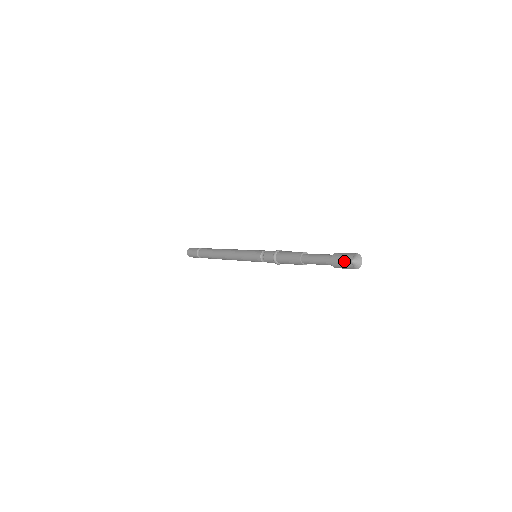
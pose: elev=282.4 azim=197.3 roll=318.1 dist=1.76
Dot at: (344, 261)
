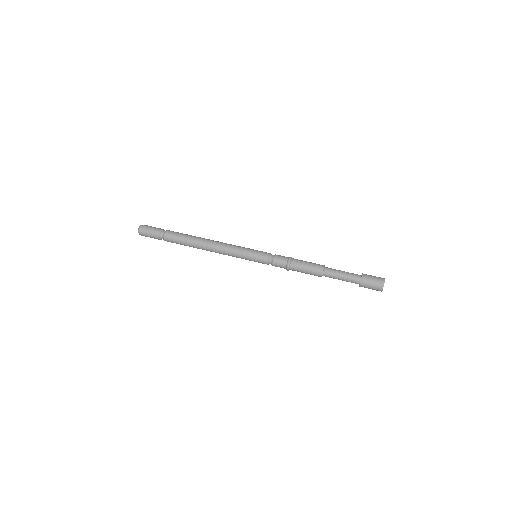
Dot at: (375, 285)
